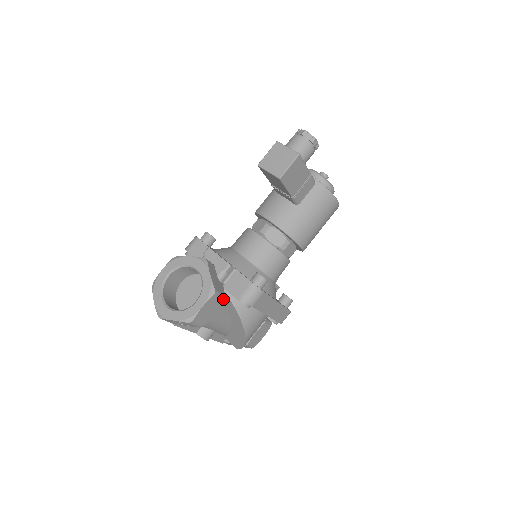
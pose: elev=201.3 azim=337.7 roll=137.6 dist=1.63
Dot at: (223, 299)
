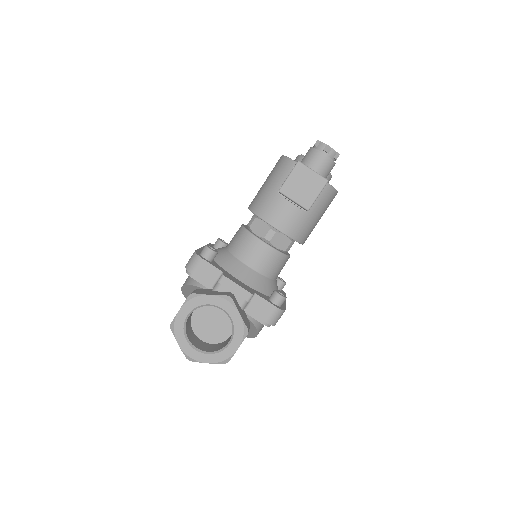
Dot at: (249, 328)
